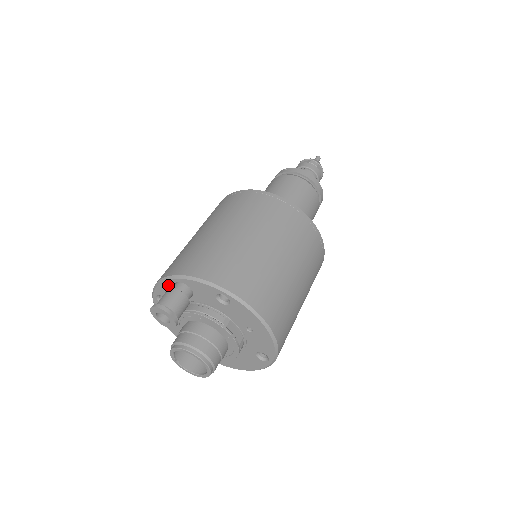
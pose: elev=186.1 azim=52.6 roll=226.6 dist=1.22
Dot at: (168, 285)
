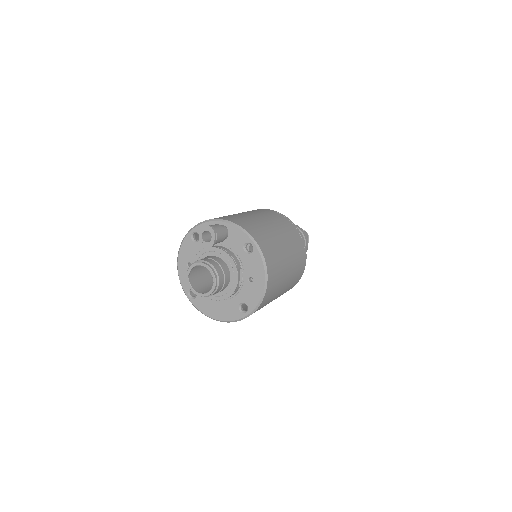
Dot at: occluded
